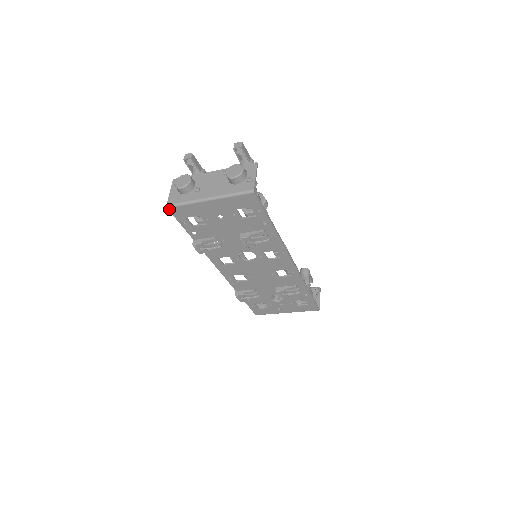
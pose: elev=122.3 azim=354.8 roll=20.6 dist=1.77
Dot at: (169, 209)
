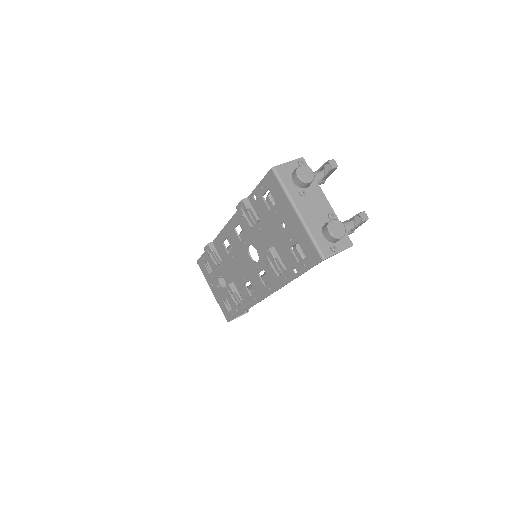
Dot at: (271, 170)
